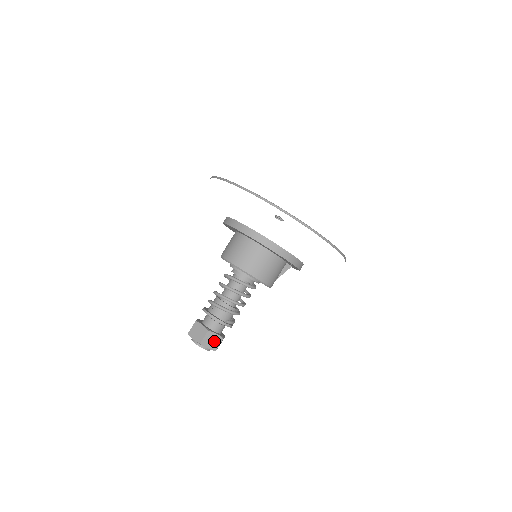
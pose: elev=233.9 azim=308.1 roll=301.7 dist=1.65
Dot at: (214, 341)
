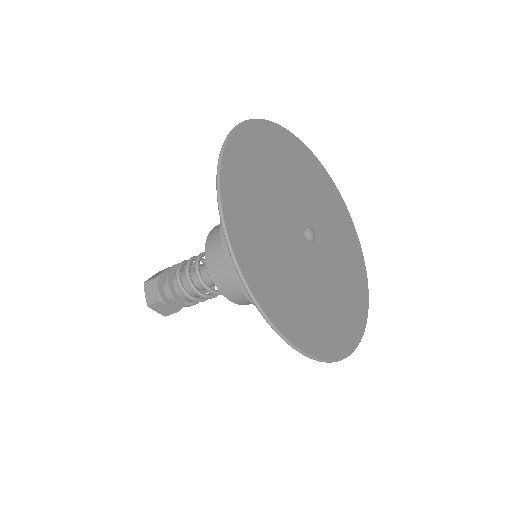
Dot at: (165, 310)
